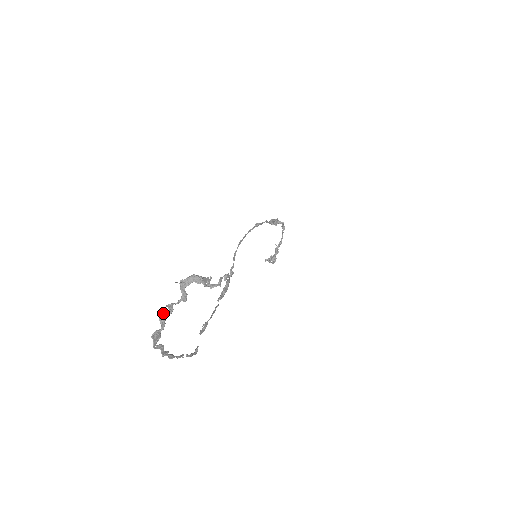
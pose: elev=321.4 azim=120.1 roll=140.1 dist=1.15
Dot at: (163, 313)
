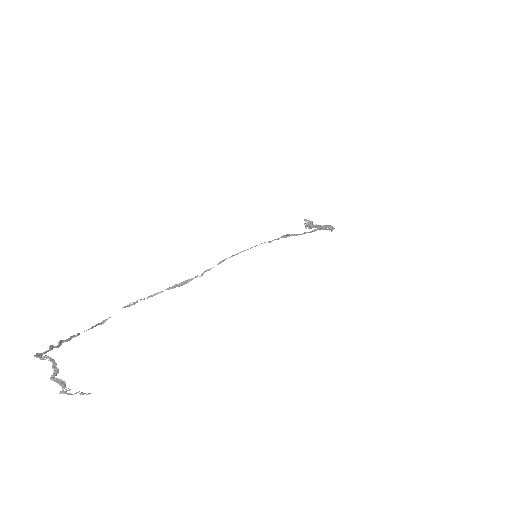
Dot at: (47, 356)
